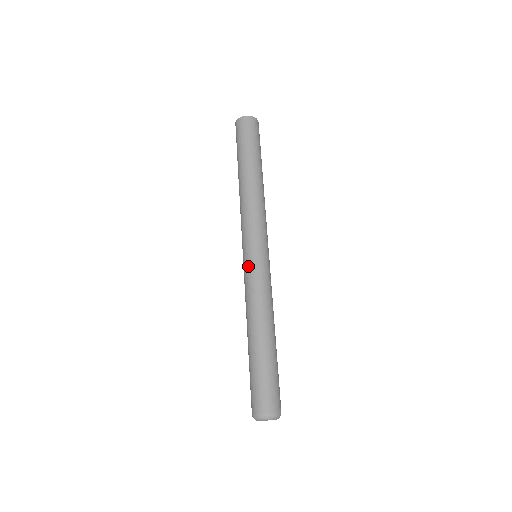
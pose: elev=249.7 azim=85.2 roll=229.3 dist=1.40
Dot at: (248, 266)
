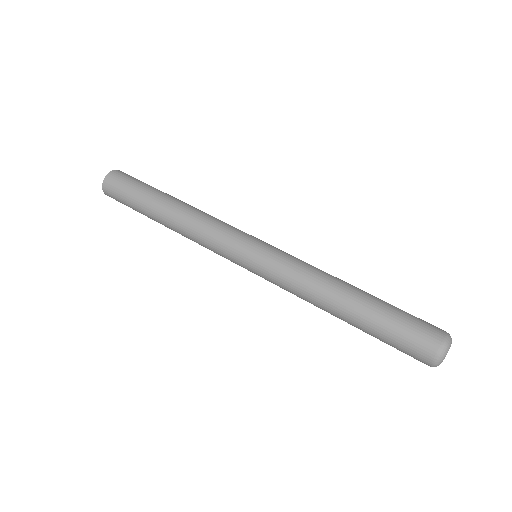
Dot at: (264, 264)
